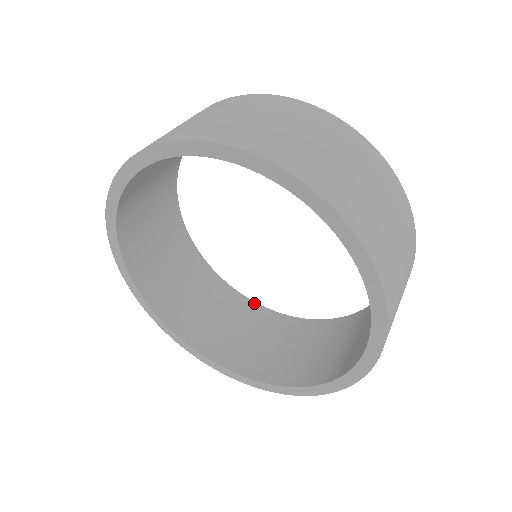
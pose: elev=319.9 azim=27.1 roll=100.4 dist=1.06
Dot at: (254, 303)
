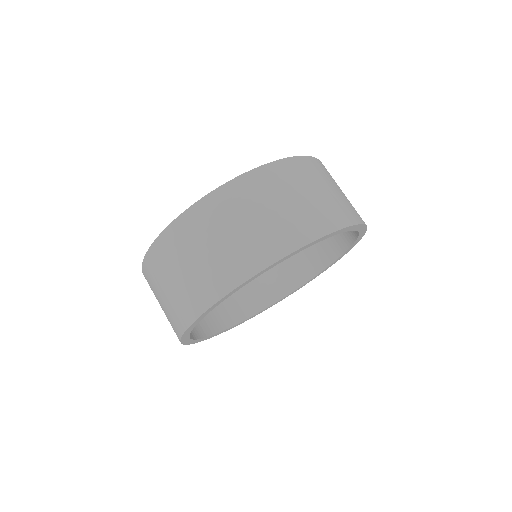
Dot at: occluded
